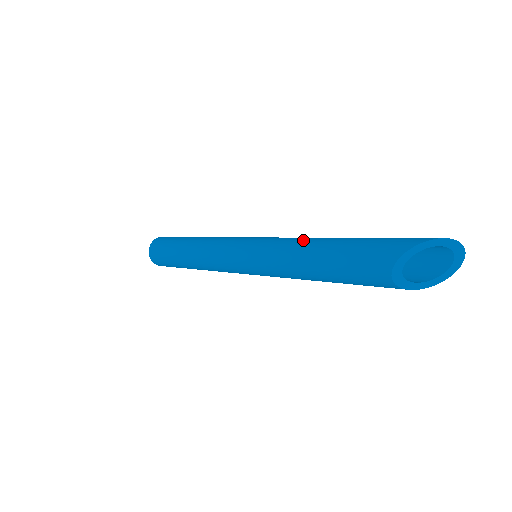
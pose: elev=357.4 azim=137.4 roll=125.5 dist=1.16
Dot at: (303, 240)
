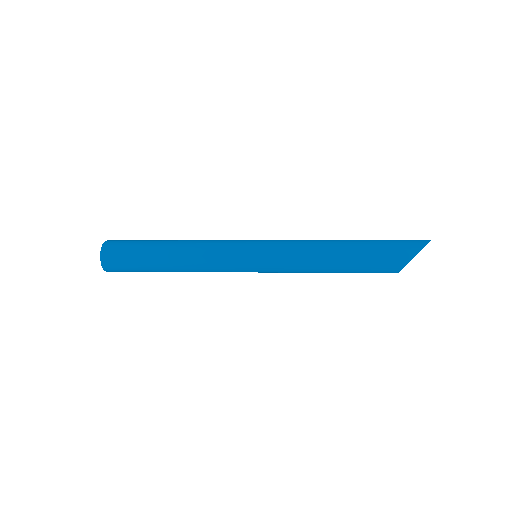
Dot at: (318, 251)
